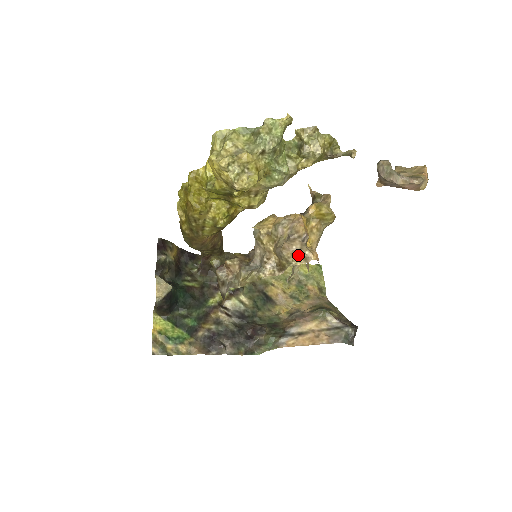
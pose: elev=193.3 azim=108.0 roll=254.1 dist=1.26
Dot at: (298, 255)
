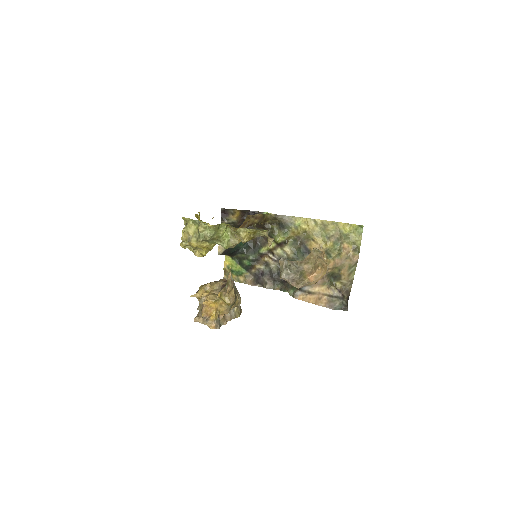
Dot at: (205, 323)
